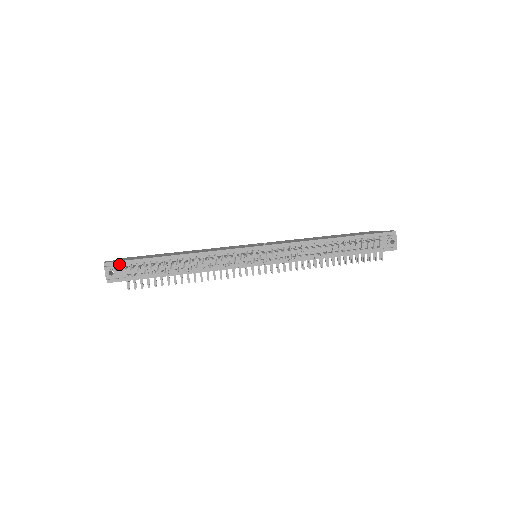
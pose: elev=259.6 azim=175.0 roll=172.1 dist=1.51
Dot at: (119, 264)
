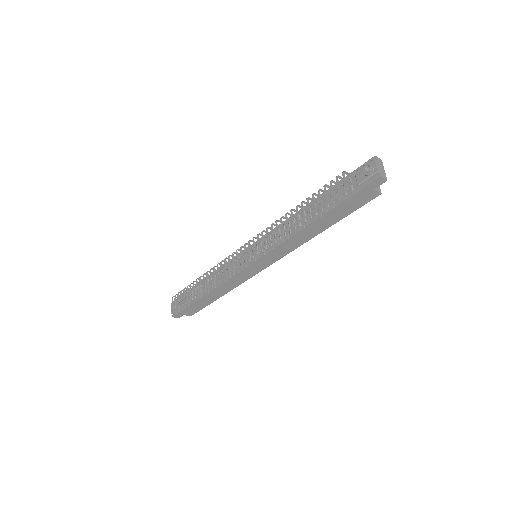
Dot at: (179, 299)
